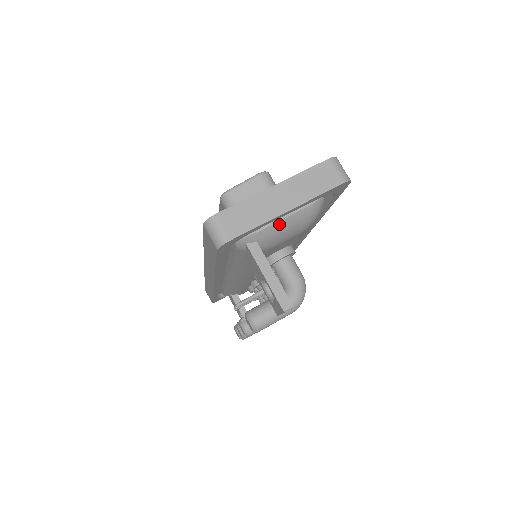
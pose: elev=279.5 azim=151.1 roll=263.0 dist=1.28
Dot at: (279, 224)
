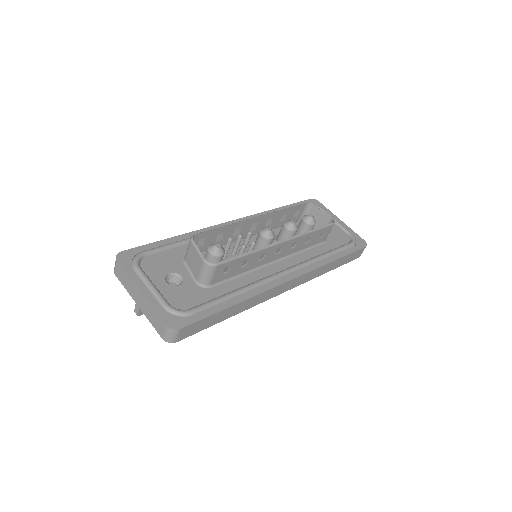
Dot at: occluded
